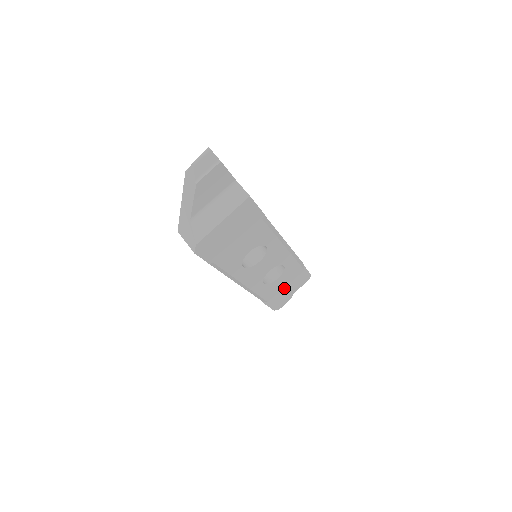
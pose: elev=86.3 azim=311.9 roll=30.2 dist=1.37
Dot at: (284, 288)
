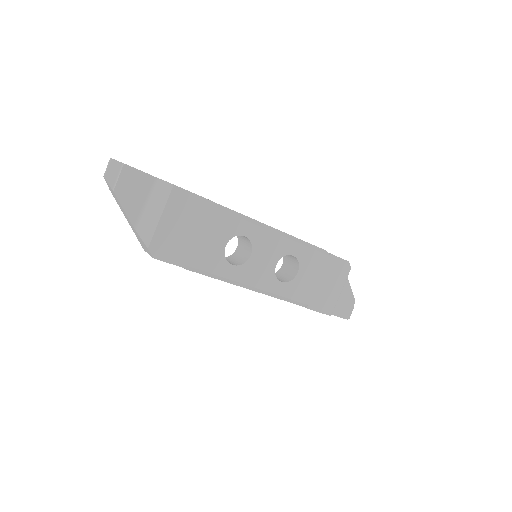
Dot at: (320, 284)
